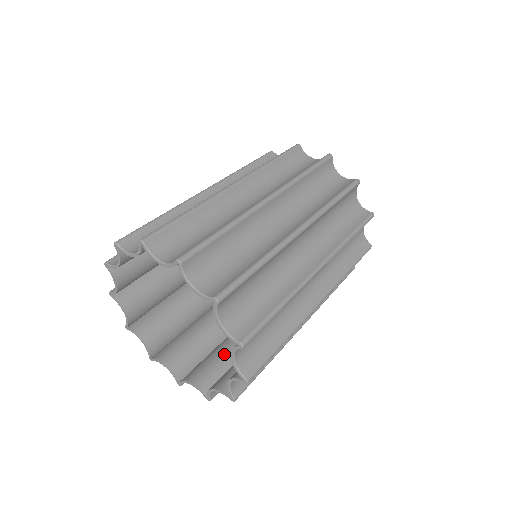
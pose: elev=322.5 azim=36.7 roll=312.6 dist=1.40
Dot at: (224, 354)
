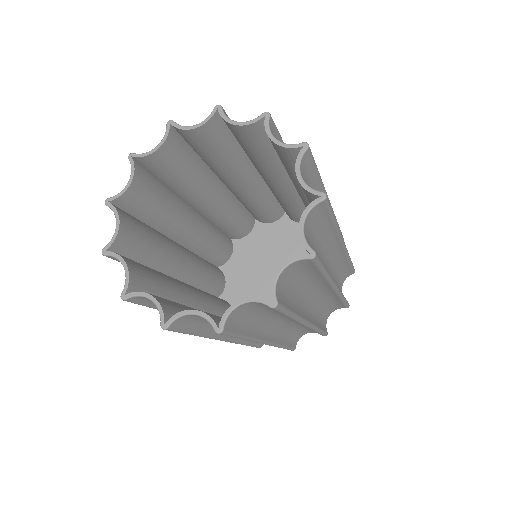
Dot at: occluded
